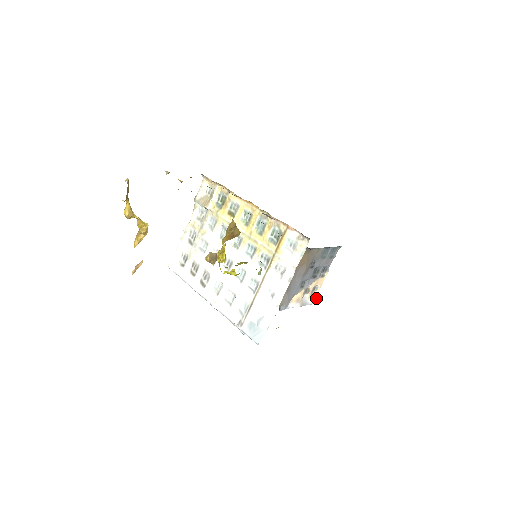
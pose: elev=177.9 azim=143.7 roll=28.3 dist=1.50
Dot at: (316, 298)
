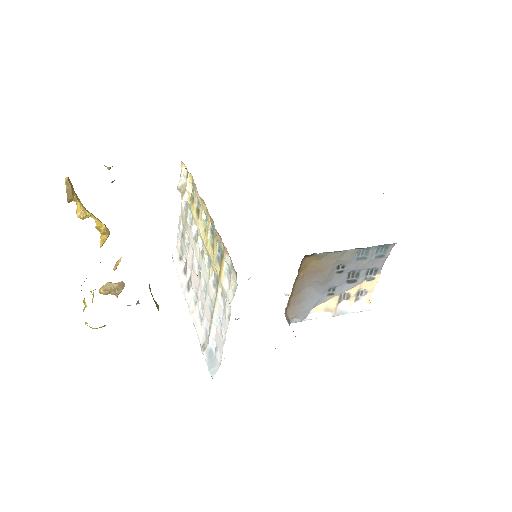
Dot at: (367, 304)
